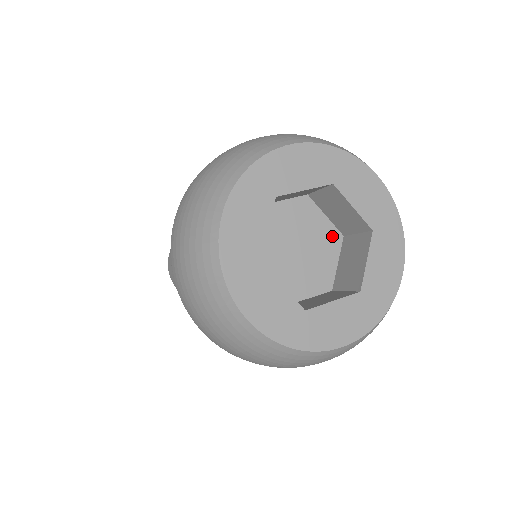
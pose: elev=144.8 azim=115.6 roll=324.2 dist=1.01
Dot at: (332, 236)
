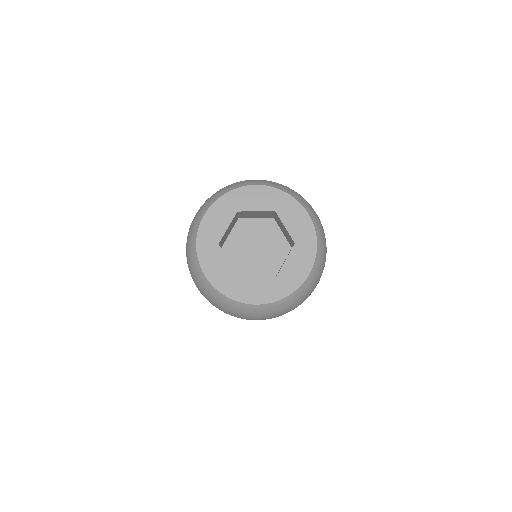
Dot at: (284, 246)
